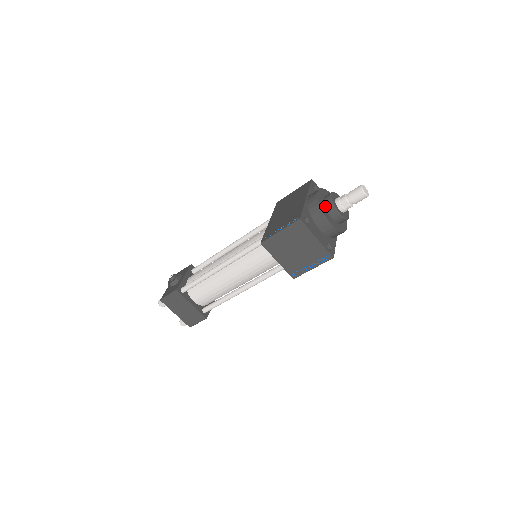
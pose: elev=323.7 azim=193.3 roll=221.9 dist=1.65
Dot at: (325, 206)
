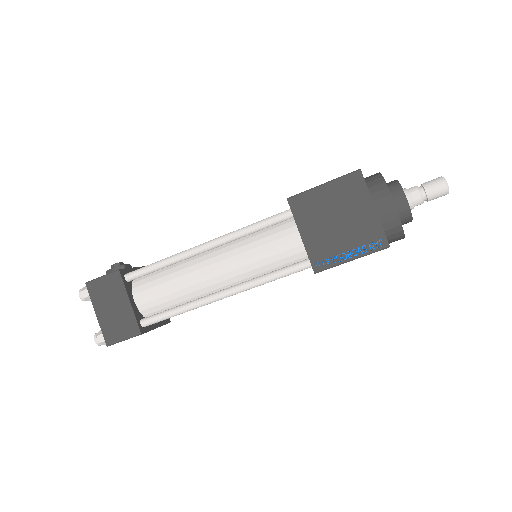
Dot at: (388, 187)
